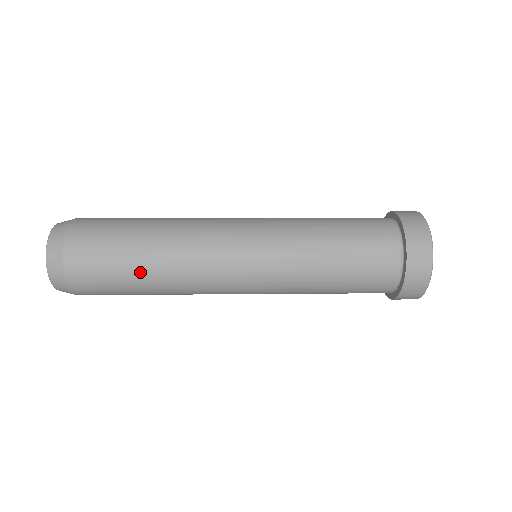
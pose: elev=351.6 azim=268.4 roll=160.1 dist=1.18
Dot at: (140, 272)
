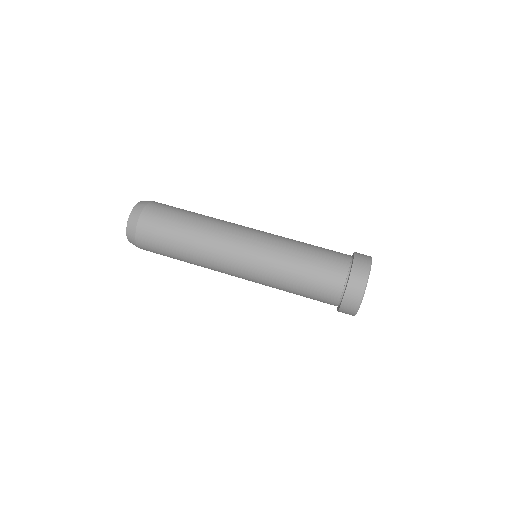
Dot at: occluded
